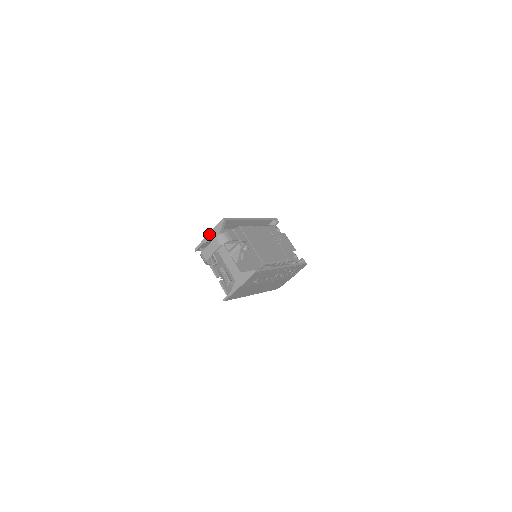
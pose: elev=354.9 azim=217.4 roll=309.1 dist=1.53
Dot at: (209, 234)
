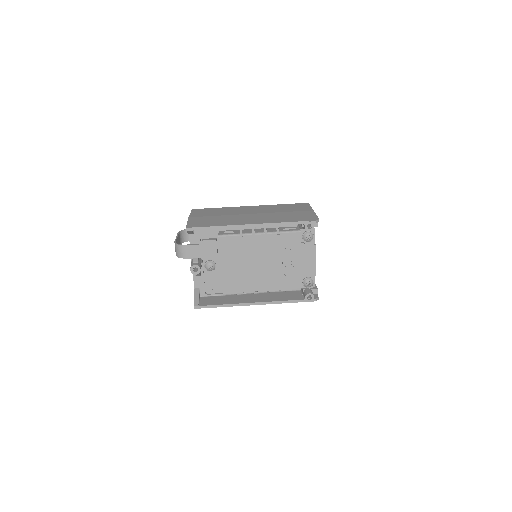
Dot at: (188, 219)
